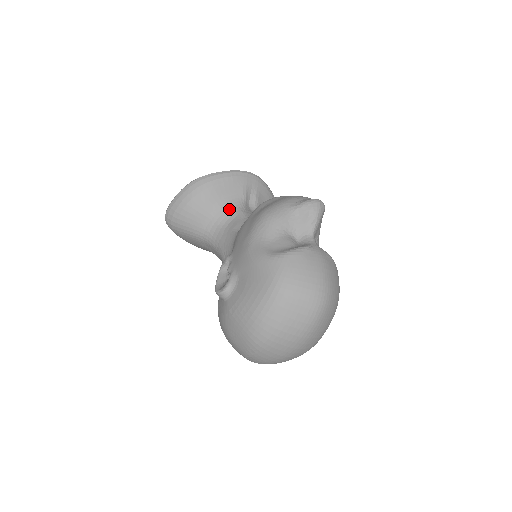
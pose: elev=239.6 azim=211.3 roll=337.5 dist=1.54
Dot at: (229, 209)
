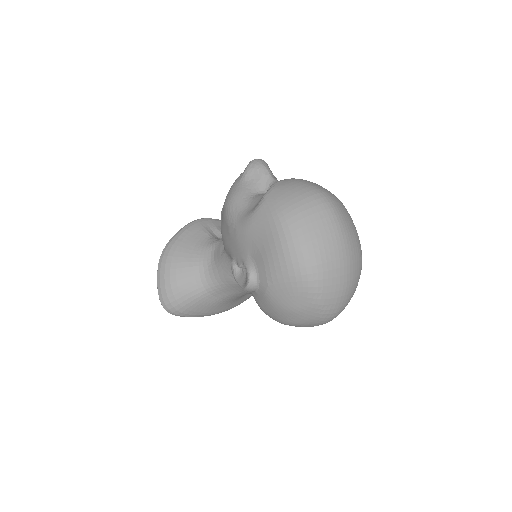
Dot at: (205, 250)
